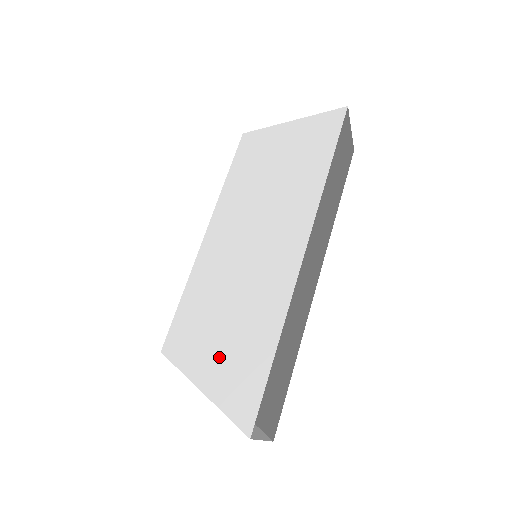
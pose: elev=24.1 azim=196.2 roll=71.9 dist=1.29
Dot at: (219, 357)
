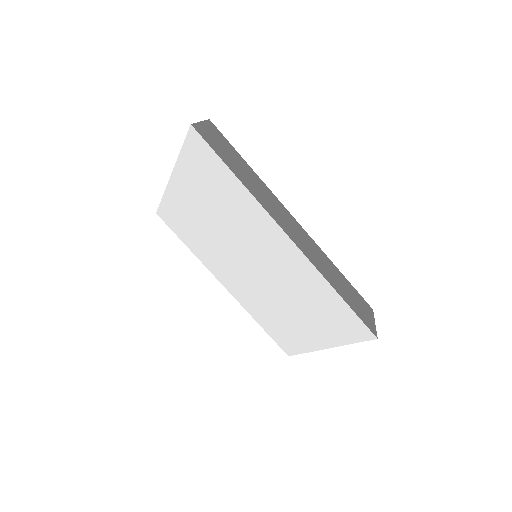
Dot at: (318, 328)
